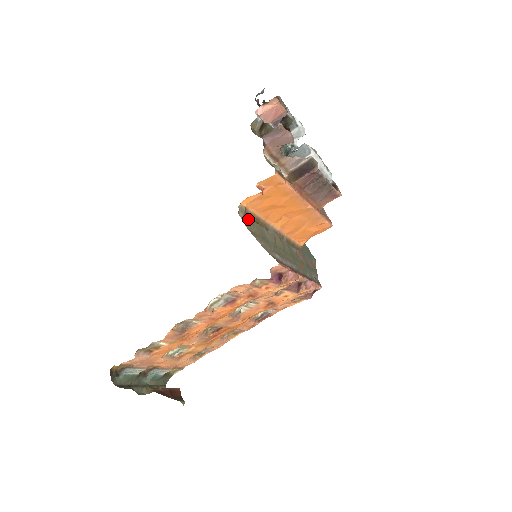
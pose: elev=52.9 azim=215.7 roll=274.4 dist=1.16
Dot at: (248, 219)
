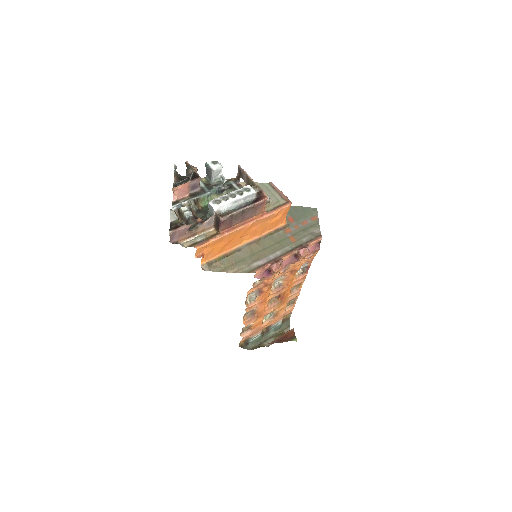
Dot at: (216, 264)
